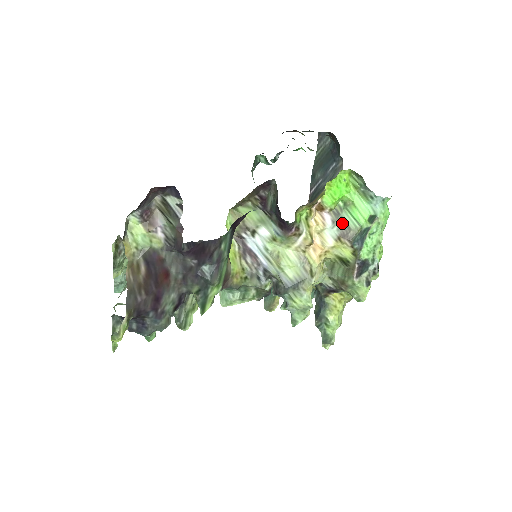
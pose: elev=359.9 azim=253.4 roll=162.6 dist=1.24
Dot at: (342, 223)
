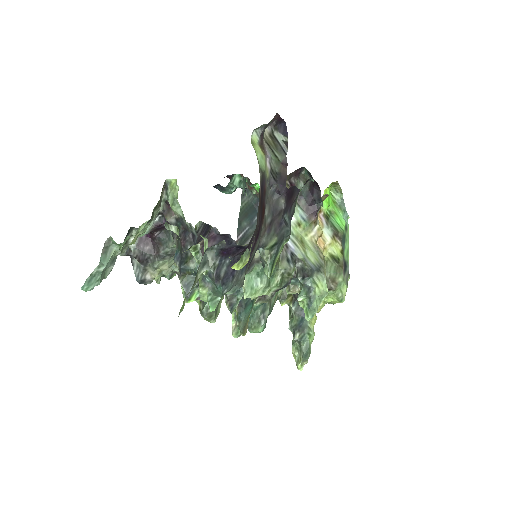
Dot at: (332, 226)
